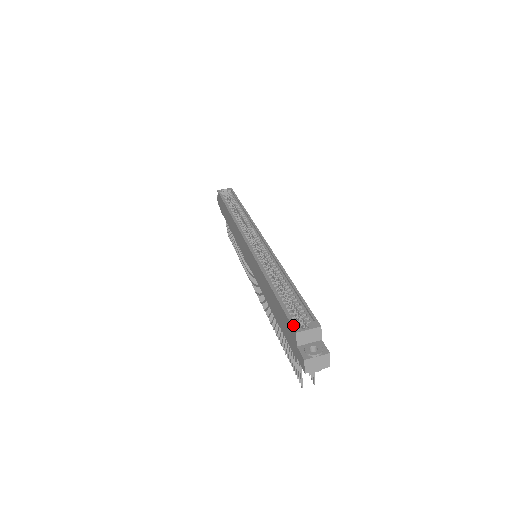
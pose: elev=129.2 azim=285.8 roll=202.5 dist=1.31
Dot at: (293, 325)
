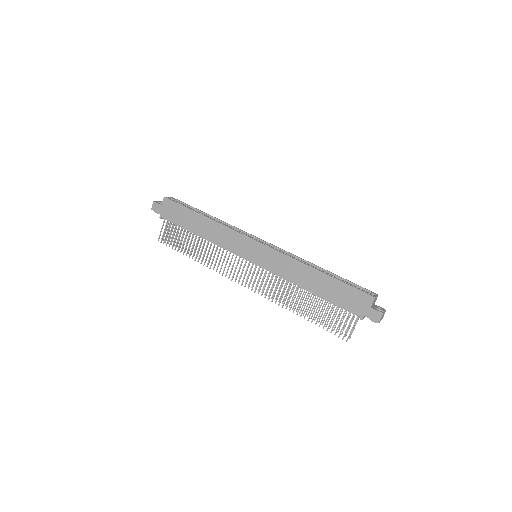
Dot at: occluded
